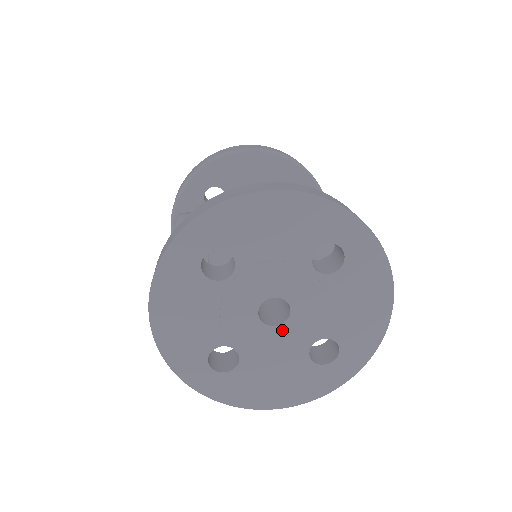
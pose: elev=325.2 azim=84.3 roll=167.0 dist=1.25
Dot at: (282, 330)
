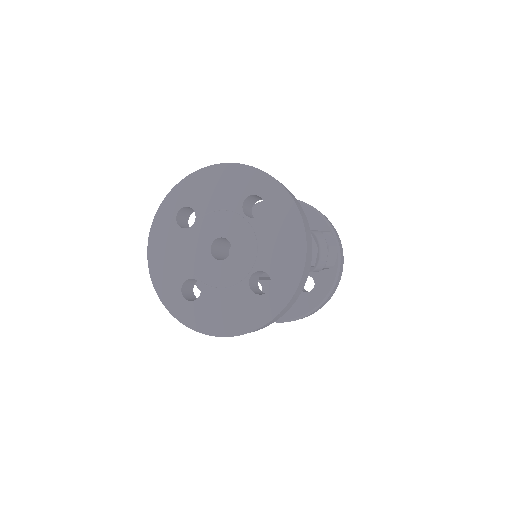
Dot at: (227, 263)
